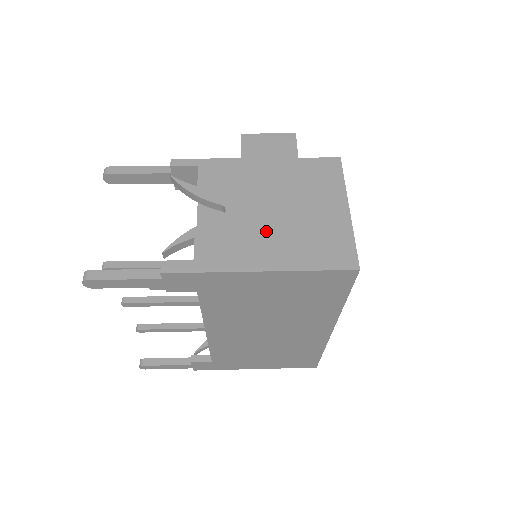
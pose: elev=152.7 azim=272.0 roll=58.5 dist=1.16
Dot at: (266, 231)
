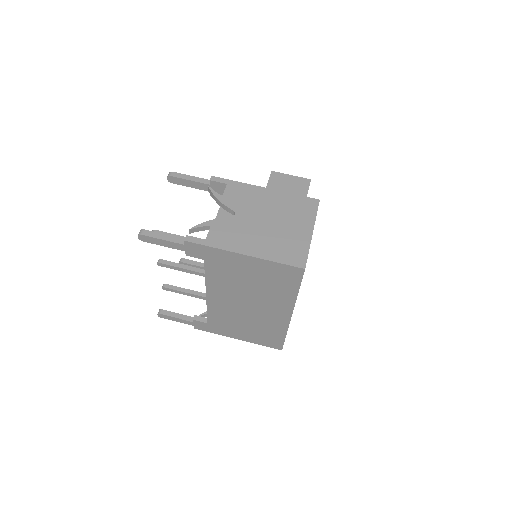
Dot at: (255, 232)
